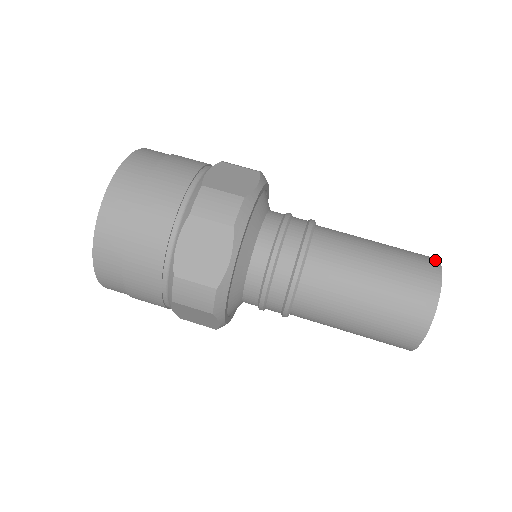
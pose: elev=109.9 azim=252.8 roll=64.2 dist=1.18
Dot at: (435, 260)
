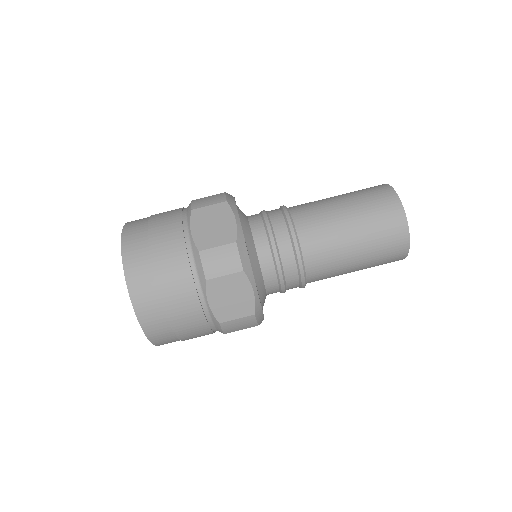
Dot at: occluded
